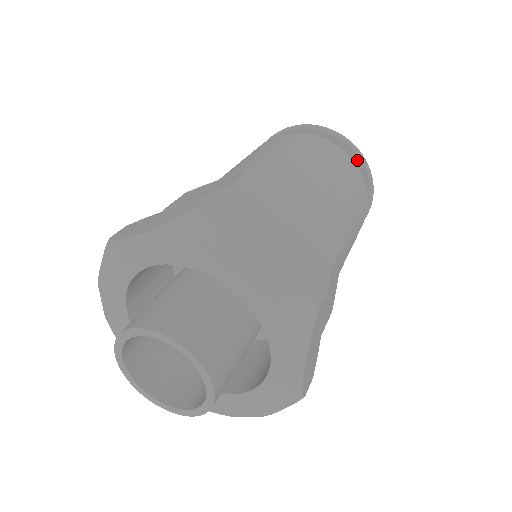
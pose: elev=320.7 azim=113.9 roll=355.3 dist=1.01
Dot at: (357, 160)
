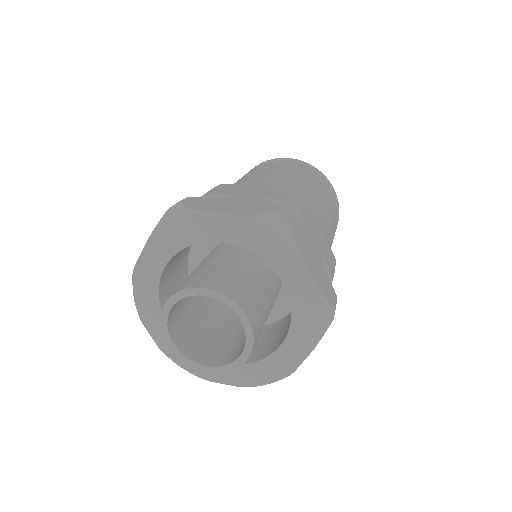
Dot at: occluded
